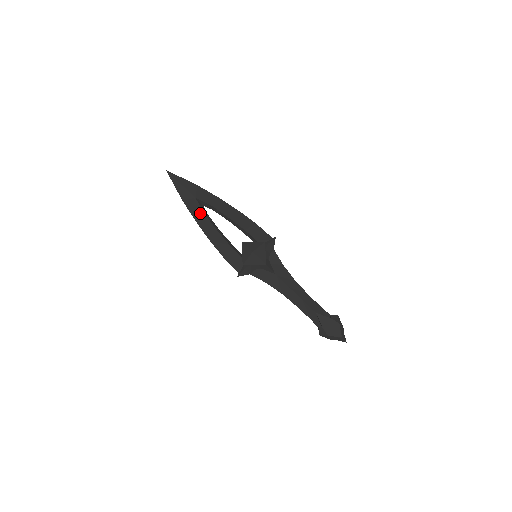
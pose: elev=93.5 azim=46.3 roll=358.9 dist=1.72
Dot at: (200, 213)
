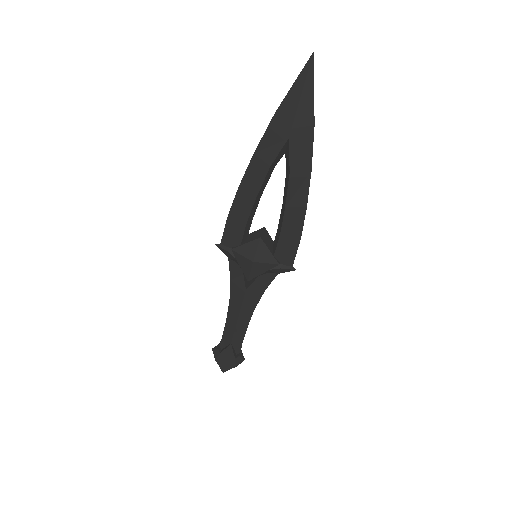
Dot at: (269, 157)
